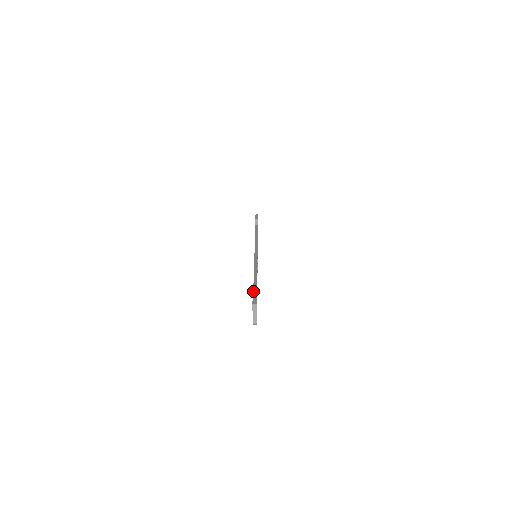
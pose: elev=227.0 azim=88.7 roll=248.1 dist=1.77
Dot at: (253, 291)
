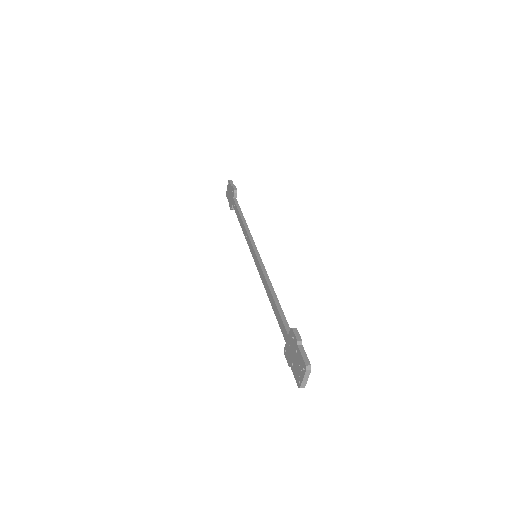
Dot at: (297, 339)
